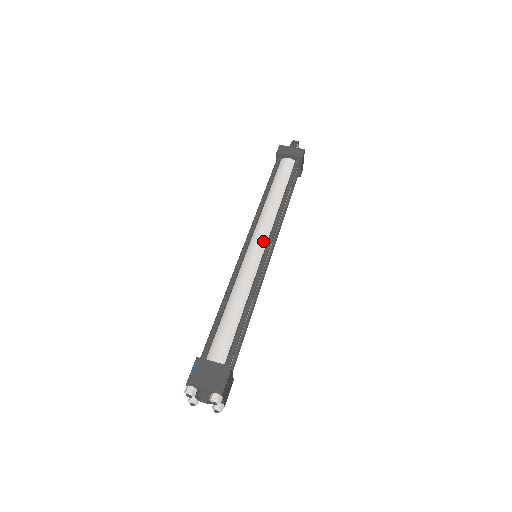
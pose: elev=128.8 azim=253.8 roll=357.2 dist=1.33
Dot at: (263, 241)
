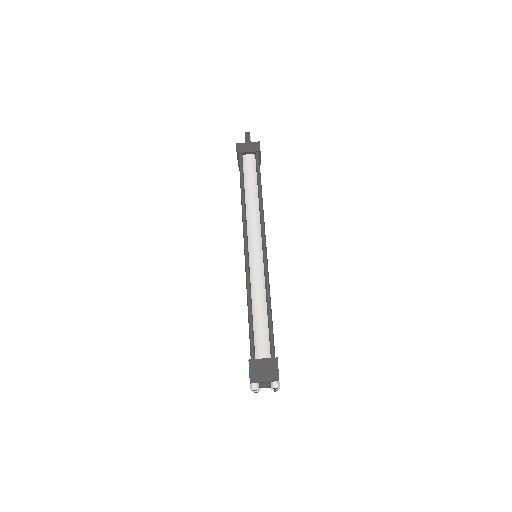
Dot at: (258, 243)
